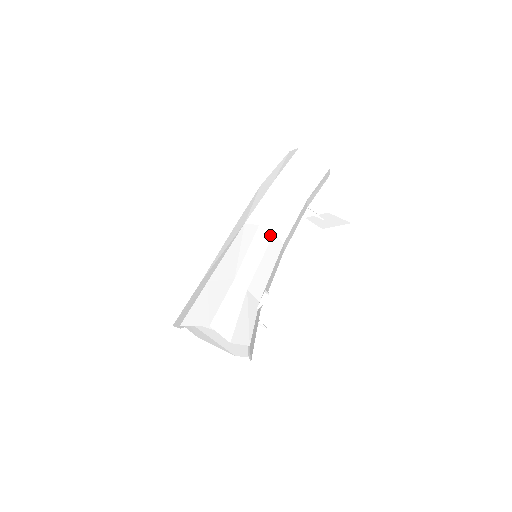
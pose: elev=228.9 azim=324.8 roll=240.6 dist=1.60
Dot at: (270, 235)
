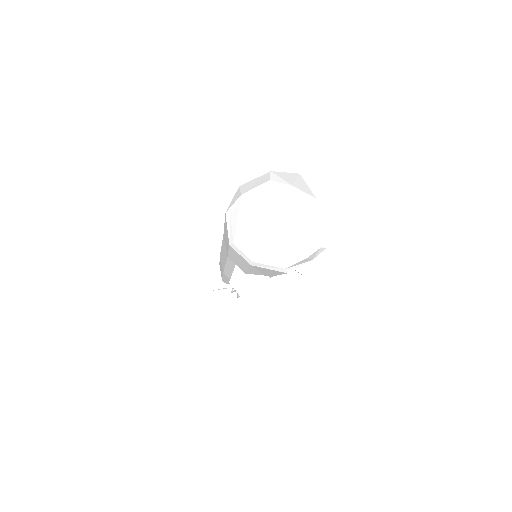
Dot at: occluded
